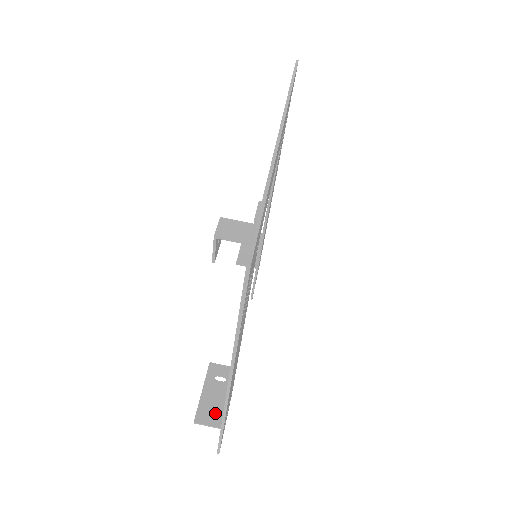
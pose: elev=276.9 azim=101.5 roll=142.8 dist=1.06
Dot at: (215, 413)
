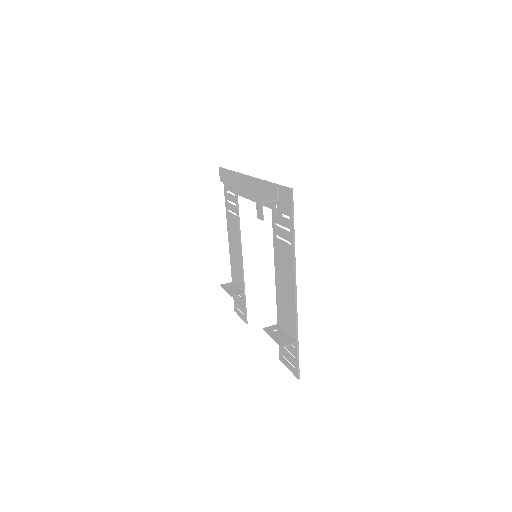
Dot at: (288, 340)
